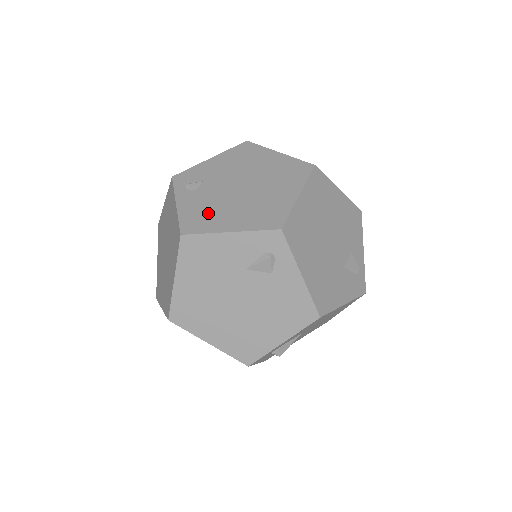
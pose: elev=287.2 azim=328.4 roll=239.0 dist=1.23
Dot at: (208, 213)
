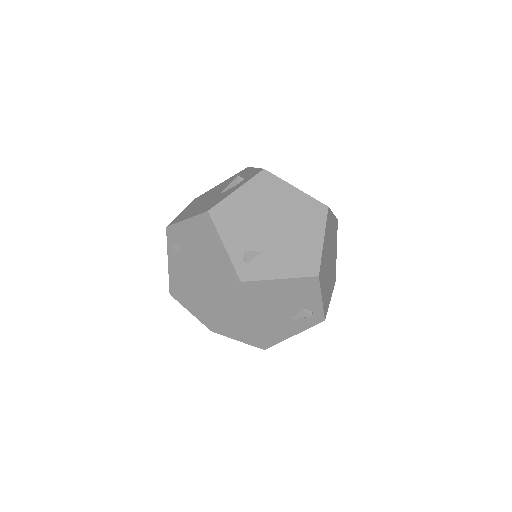
Dot at: (181, 285)
